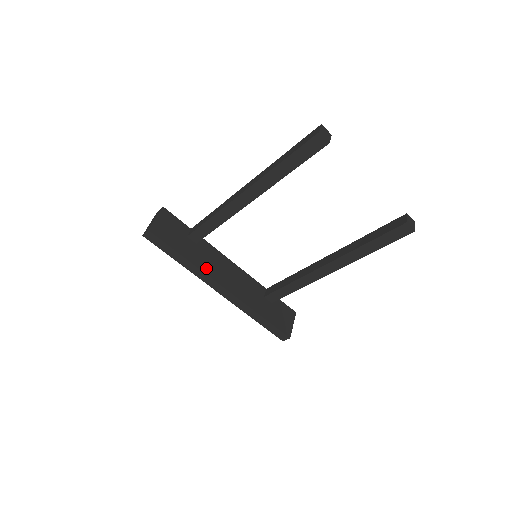
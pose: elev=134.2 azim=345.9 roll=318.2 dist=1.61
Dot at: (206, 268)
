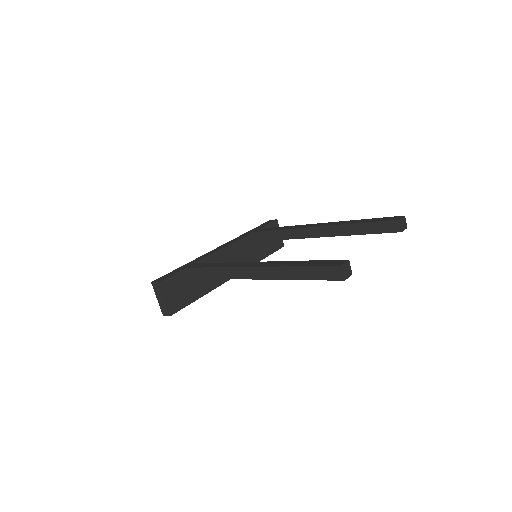
Dot at: (217, 281)
